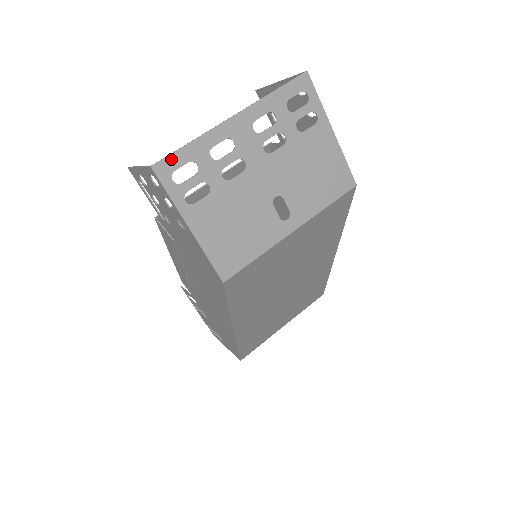
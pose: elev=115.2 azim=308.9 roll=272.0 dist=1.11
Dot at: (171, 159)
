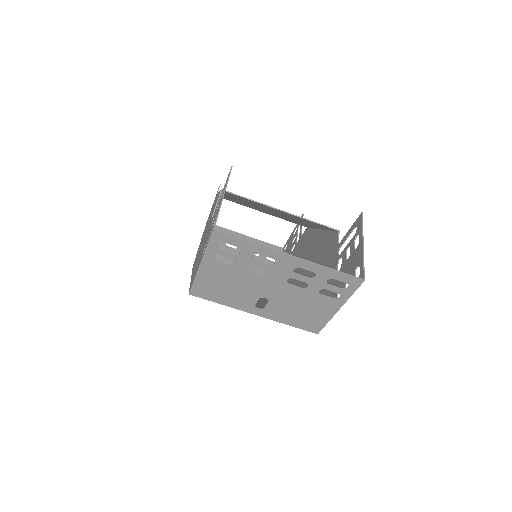
Dot at: (229, 237)
